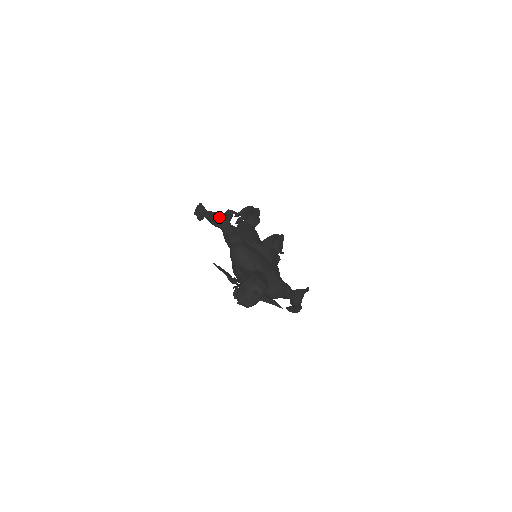
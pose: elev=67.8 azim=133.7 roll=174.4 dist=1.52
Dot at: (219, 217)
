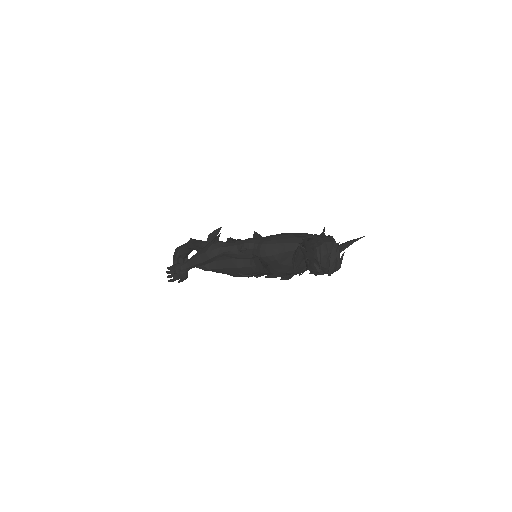
Dot at: (210, 248)
